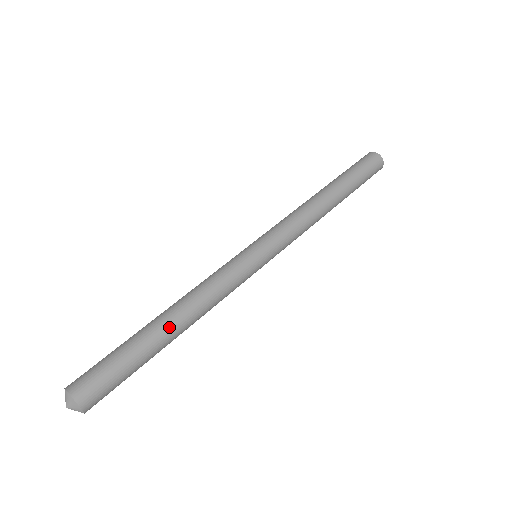
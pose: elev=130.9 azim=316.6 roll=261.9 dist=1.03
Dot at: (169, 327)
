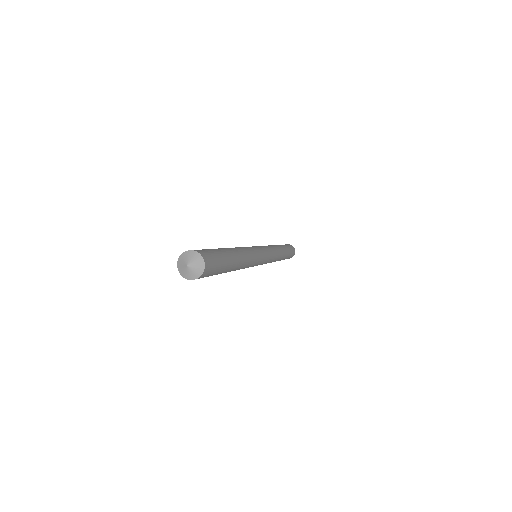
Dot at: (237, 256)
